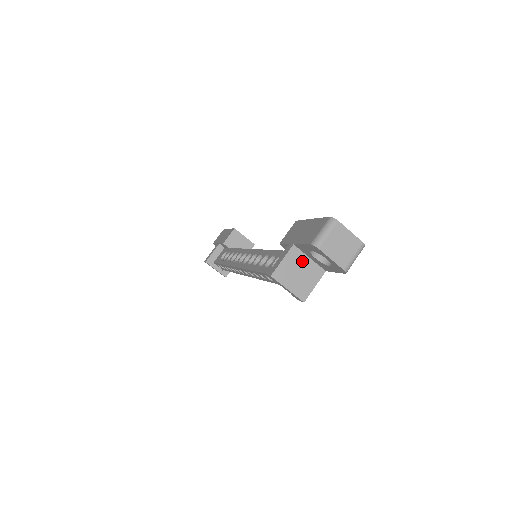
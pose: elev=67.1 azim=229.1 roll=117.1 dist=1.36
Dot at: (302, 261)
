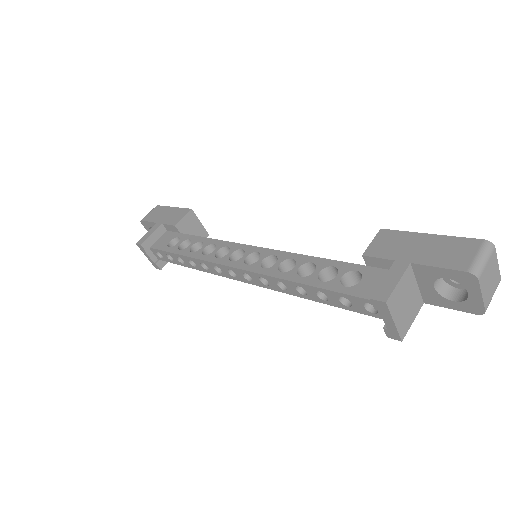
Dot at: (411, 287)
